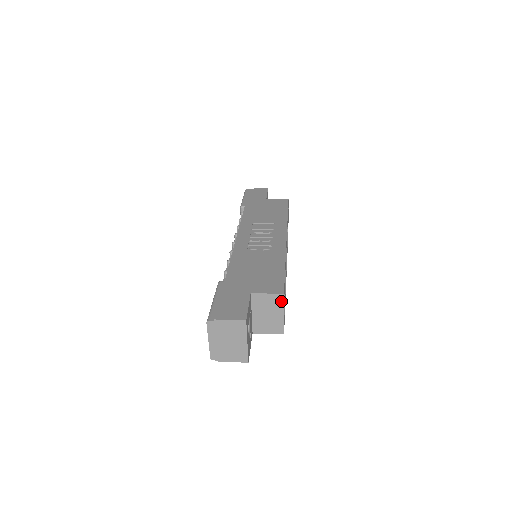
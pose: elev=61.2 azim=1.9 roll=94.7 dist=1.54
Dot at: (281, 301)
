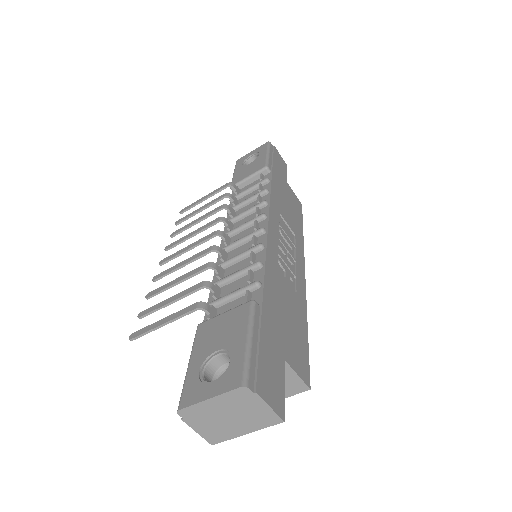
Dot at: (297, 391)
